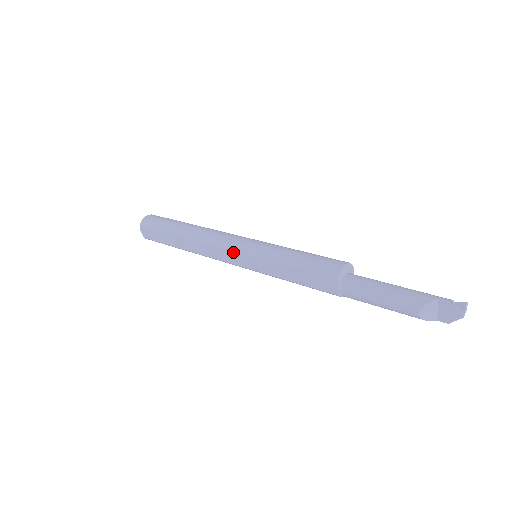
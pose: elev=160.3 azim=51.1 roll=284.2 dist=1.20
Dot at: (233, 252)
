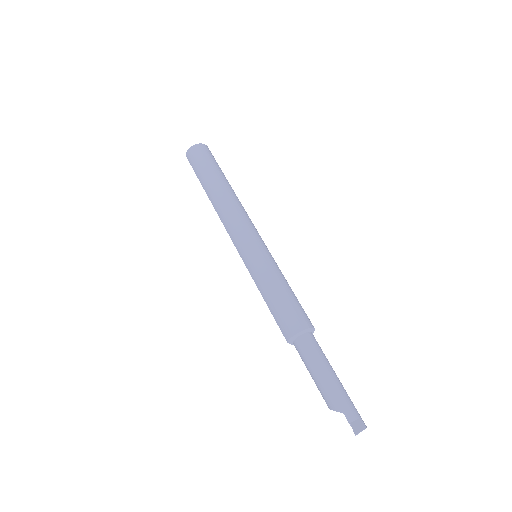
Dot at: (236, 248)
